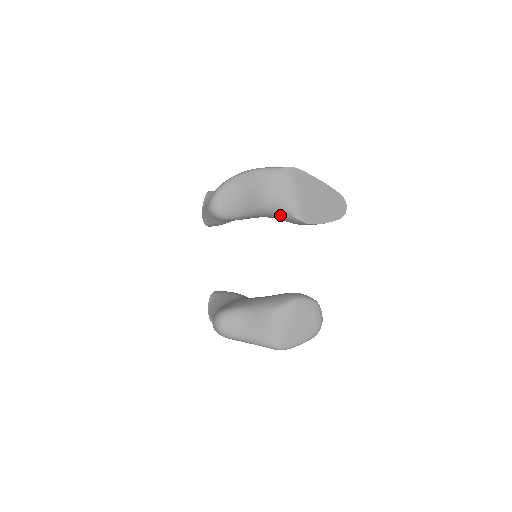
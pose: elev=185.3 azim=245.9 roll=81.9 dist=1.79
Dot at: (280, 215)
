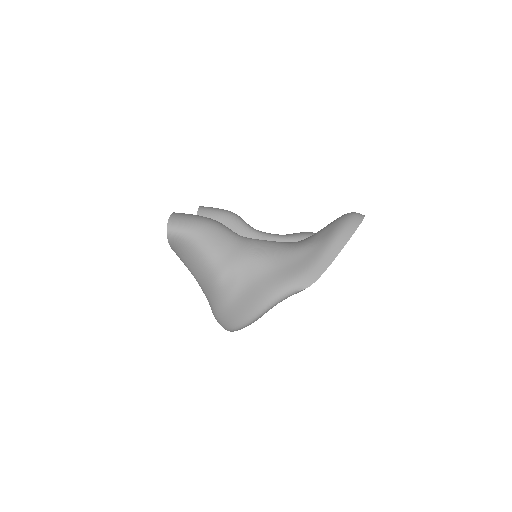
Dot at: occluded
